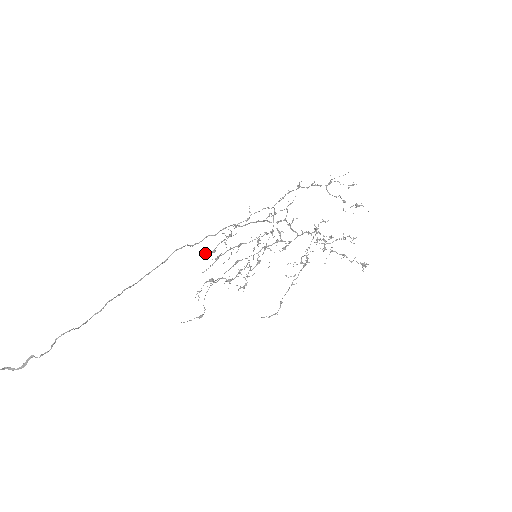
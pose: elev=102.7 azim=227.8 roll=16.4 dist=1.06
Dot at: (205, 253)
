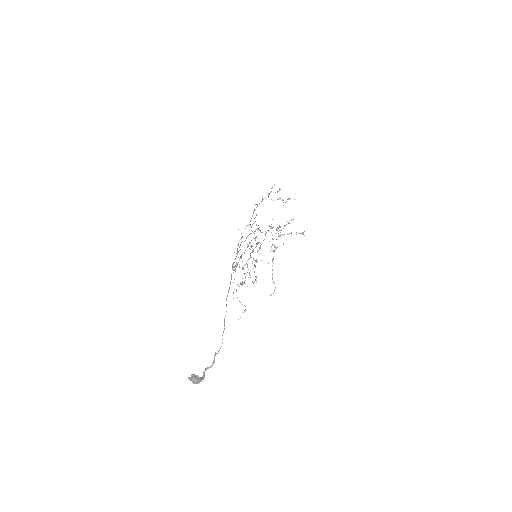
Dot at: occluded
